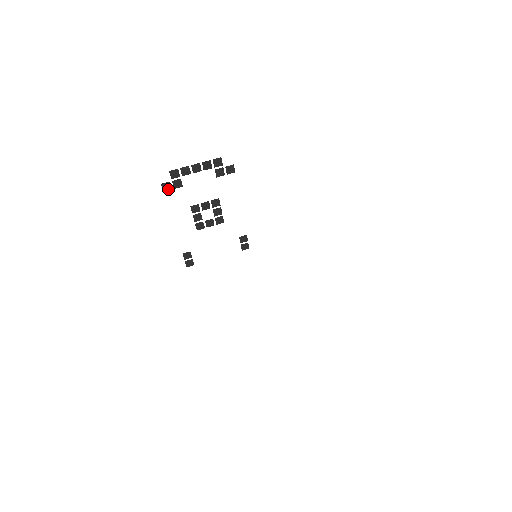
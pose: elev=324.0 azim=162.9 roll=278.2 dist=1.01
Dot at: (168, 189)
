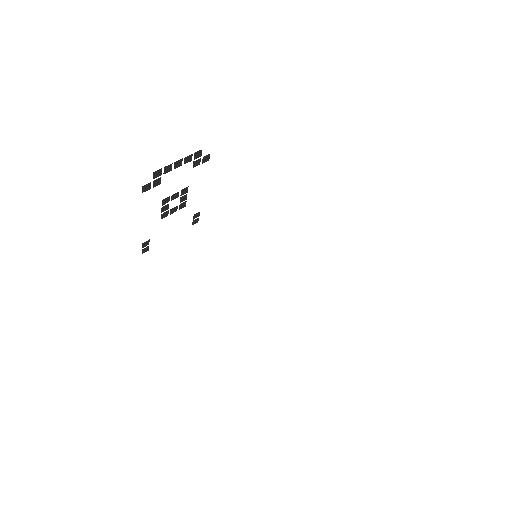
Dot at: (147, 189)
